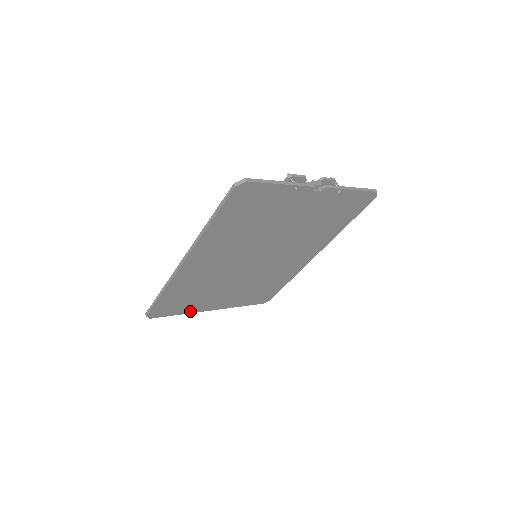
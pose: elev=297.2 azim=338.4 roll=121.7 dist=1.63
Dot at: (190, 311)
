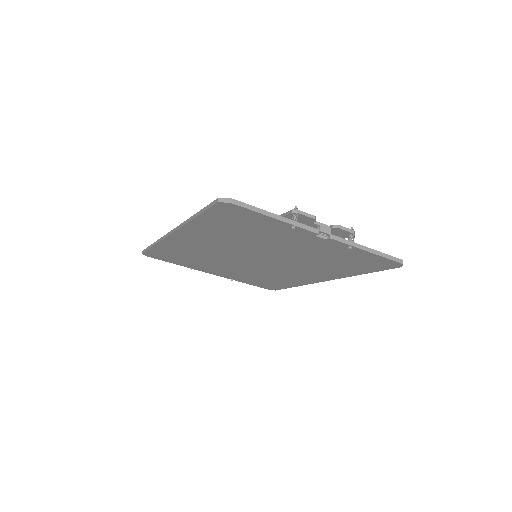
Dot at: (188, 266)
